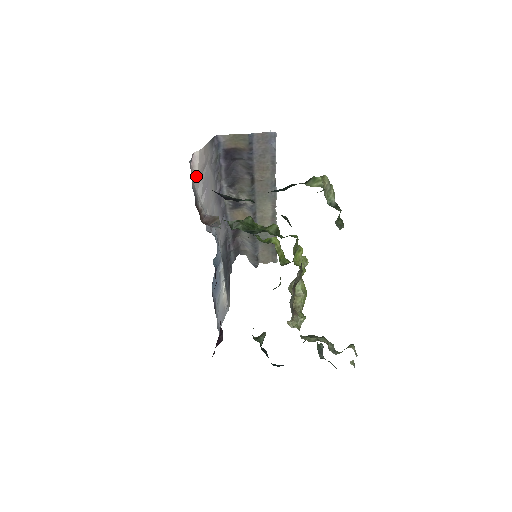
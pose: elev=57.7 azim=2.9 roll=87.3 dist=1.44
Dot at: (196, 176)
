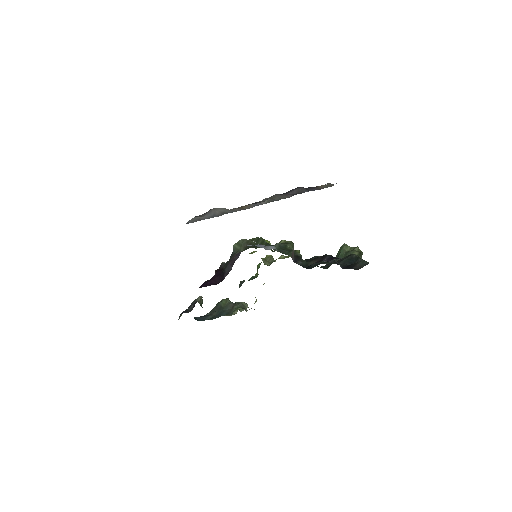
Dot at: occluded
